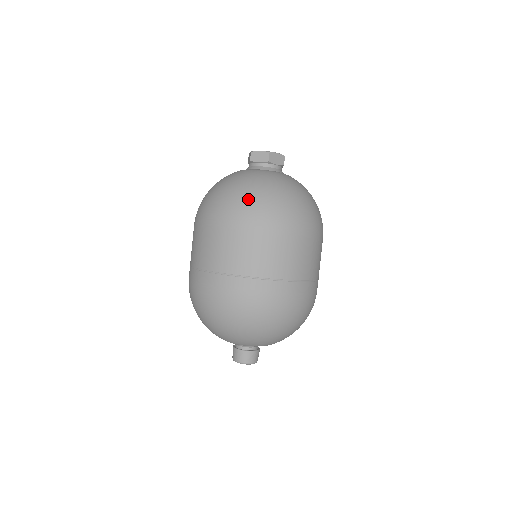
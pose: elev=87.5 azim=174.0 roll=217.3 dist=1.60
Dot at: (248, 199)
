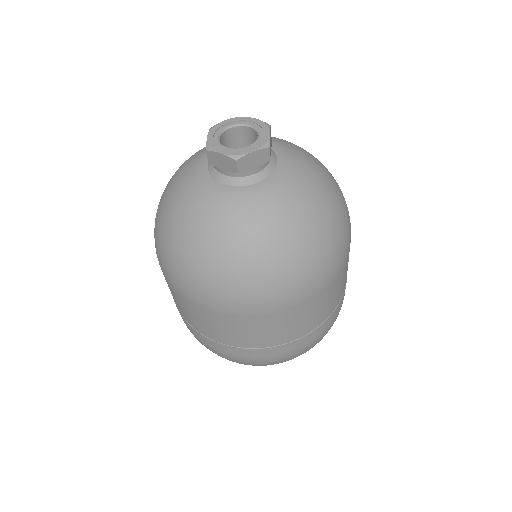
Dot at: (312, 257)
